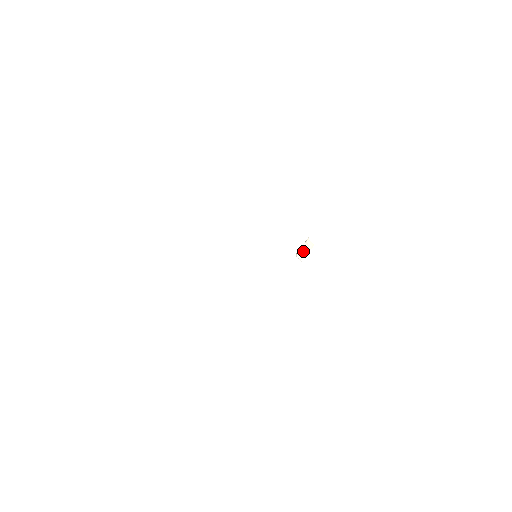
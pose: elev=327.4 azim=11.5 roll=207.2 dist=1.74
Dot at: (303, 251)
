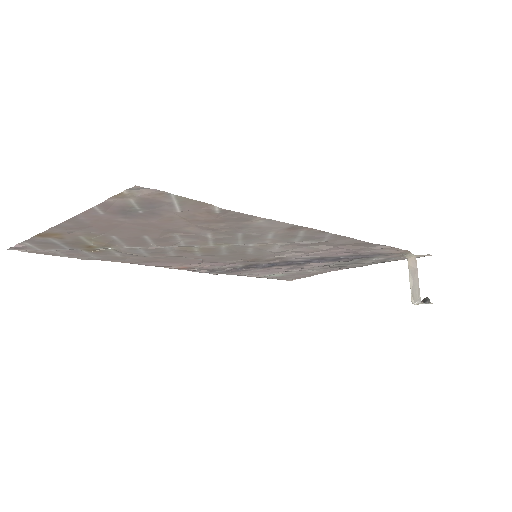
Dot at: (413, 284)
